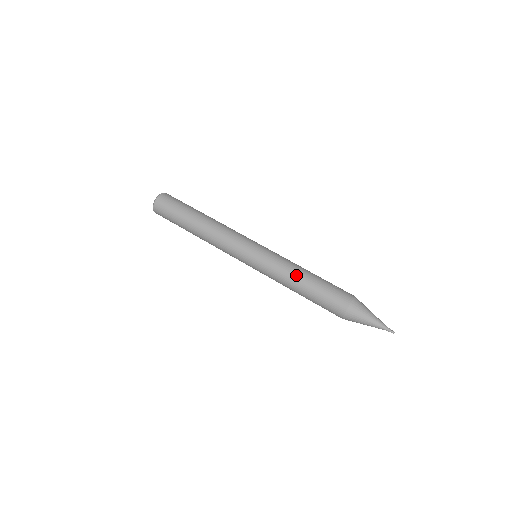
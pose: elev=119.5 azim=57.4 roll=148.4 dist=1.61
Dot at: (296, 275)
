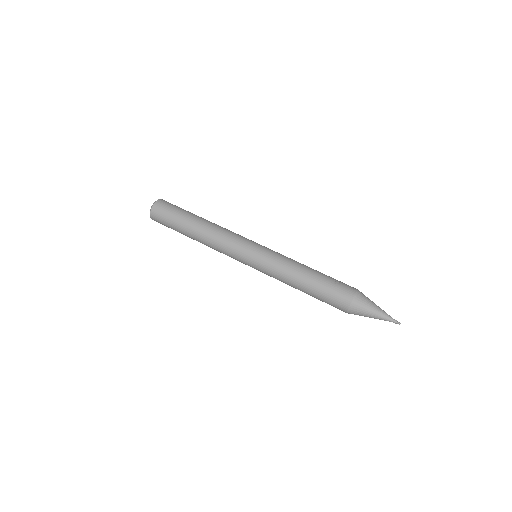
Dot at: (296, 274)
